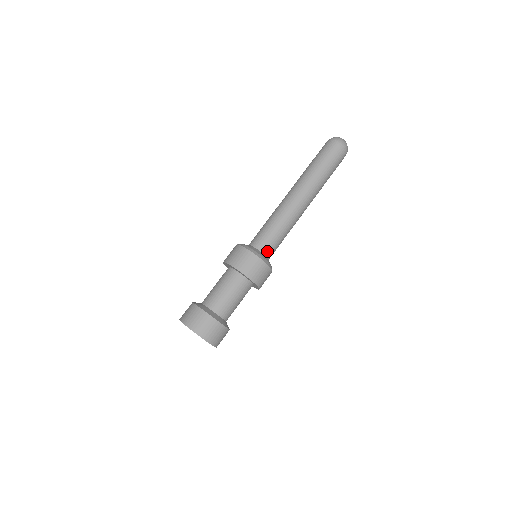
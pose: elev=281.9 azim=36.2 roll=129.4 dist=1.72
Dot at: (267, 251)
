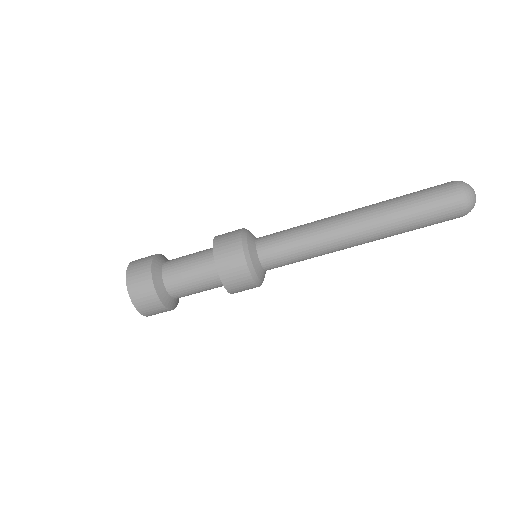
Dot at: (271, 268)
